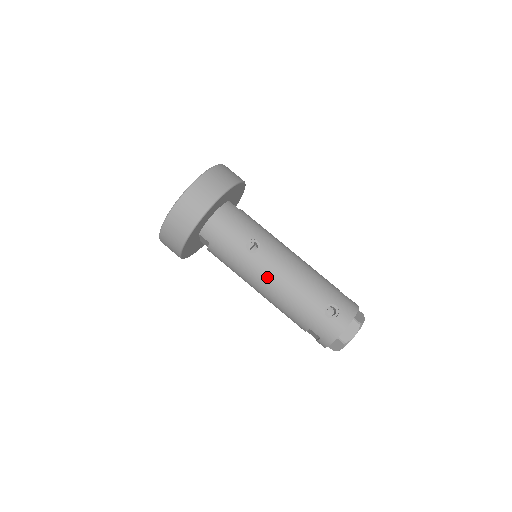
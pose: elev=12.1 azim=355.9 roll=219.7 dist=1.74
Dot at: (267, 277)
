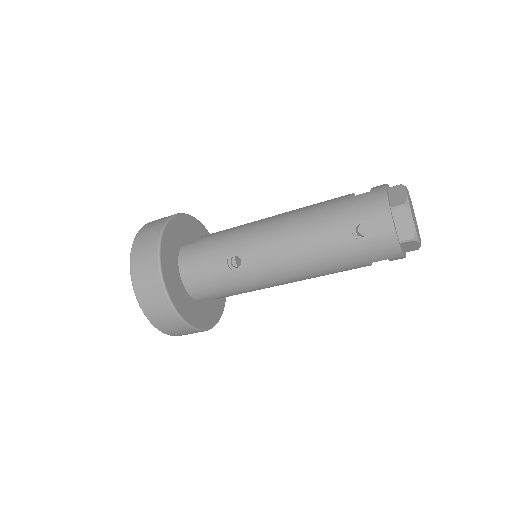
Dot at: (277, 271)
